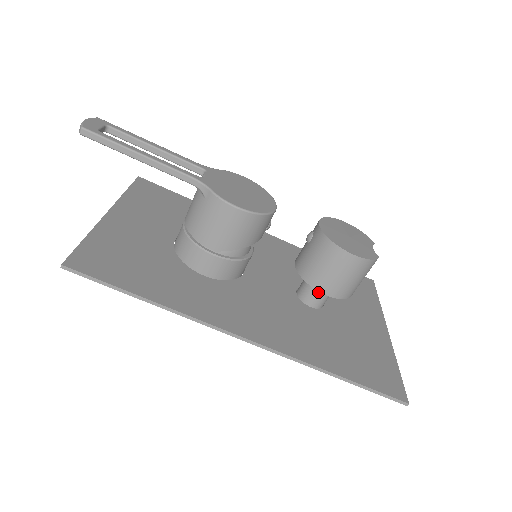
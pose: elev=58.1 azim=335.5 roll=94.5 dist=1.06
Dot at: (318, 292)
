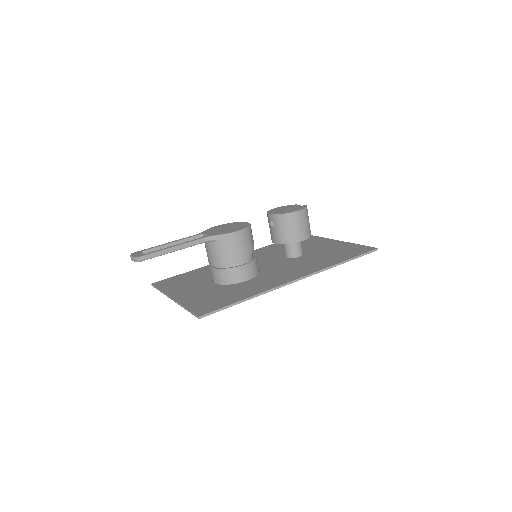
Dot at: (297, 246)
